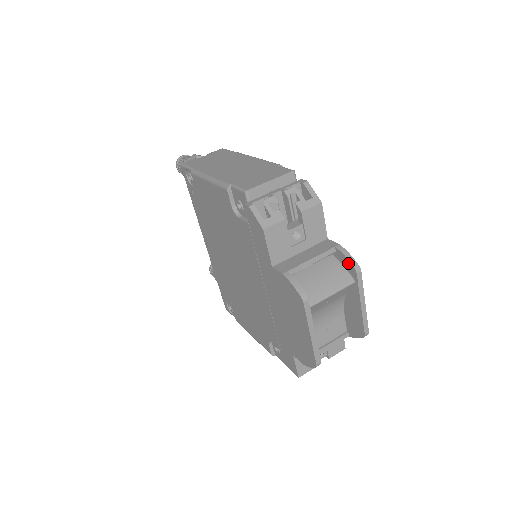
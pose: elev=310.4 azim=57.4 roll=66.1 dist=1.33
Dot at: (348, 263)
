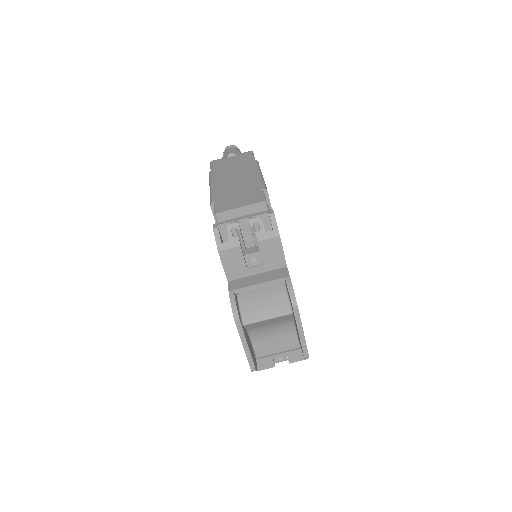
Dot at: occluded
